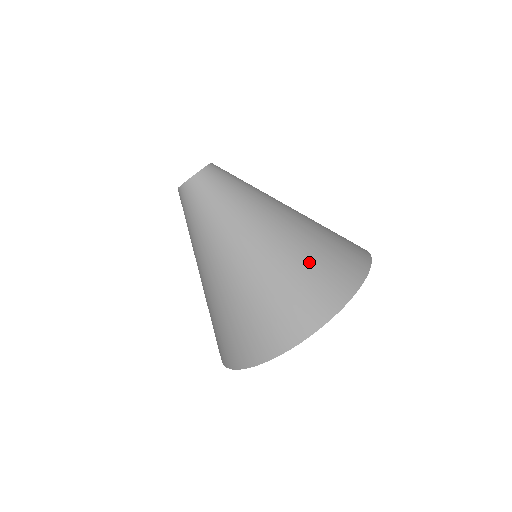
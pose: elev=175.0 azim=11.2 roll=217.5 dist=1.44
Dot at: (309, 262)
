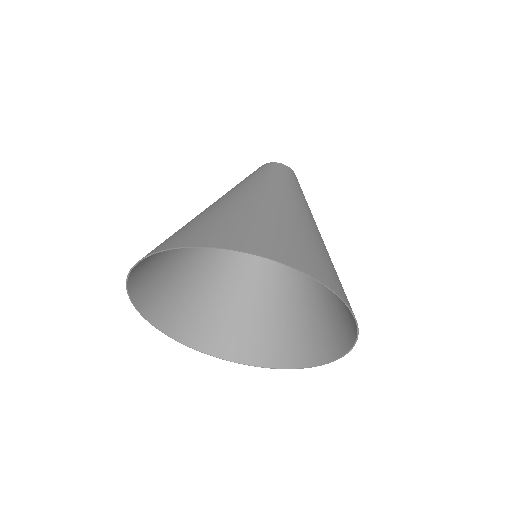
Dot at: (320, 250)
